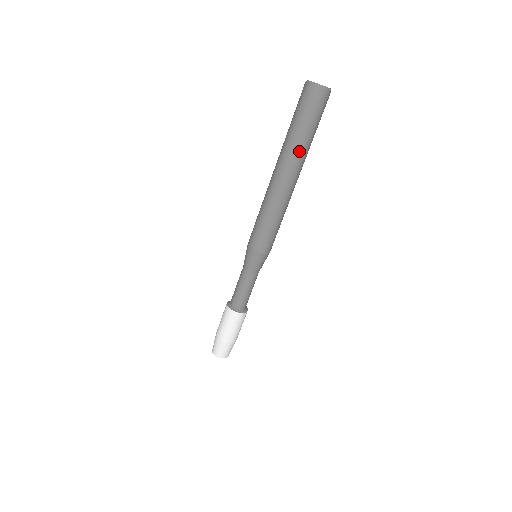
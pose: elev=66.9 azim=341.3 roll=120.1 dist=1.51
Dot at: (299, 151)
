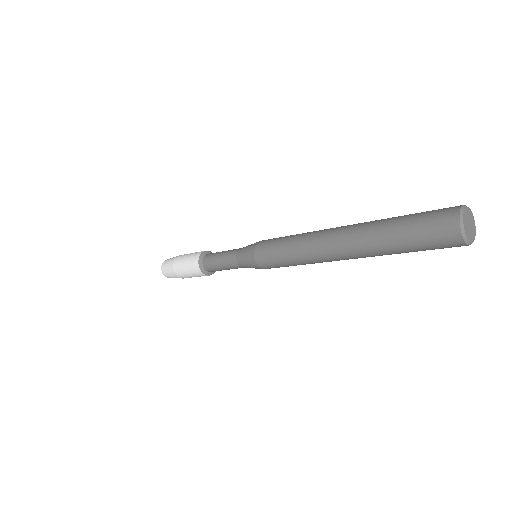
Dot at: (377, 254)
